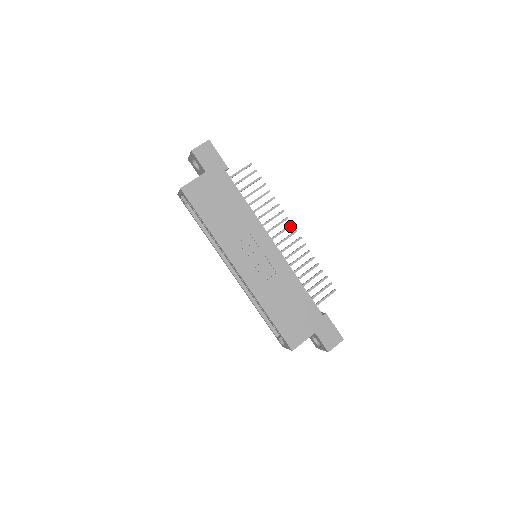
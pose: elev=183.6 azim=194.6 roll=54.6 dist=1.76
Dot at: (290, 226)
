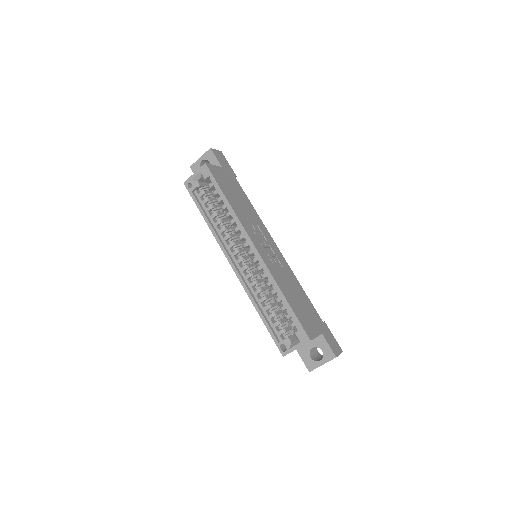
Dot at: occluded
